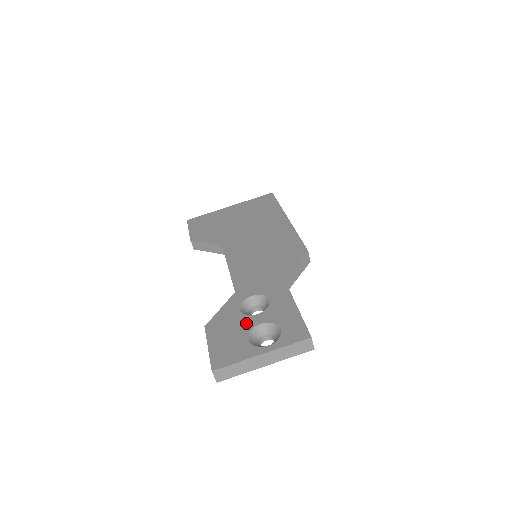
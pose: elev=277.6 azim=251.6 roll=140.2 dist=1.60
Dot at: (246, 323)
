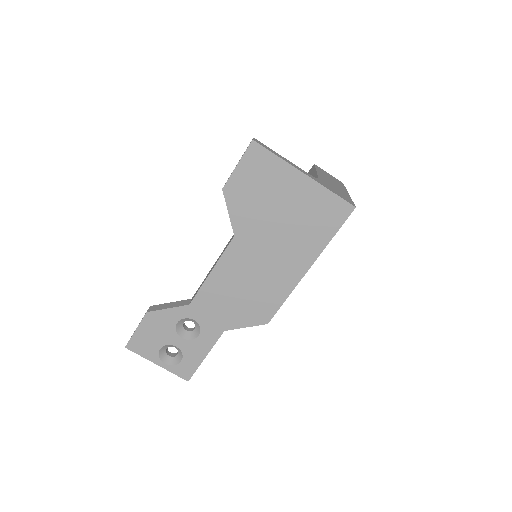
Dot at: (170, 338)
